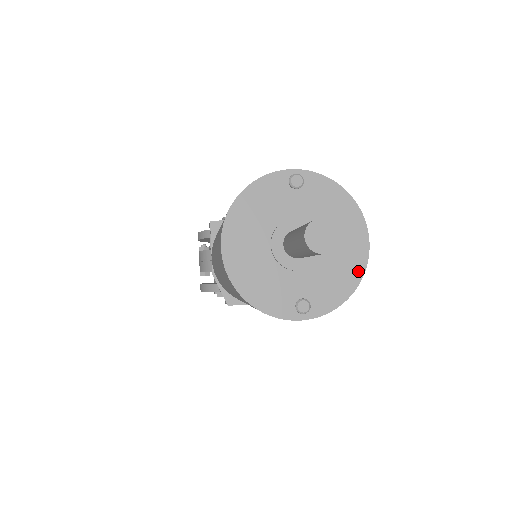
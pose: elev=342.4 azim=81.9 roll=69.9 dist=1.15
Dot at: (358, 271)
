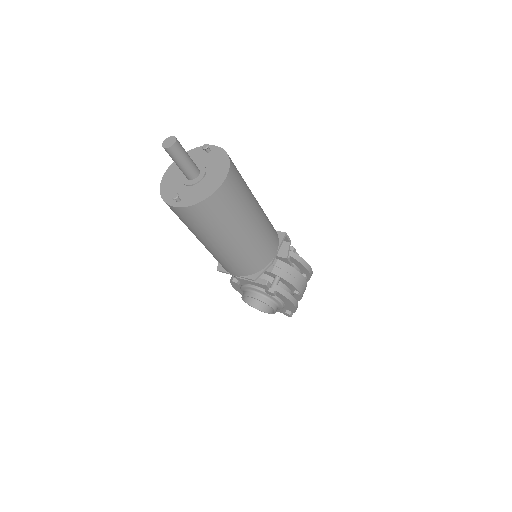
Dot at: (212, 191)
